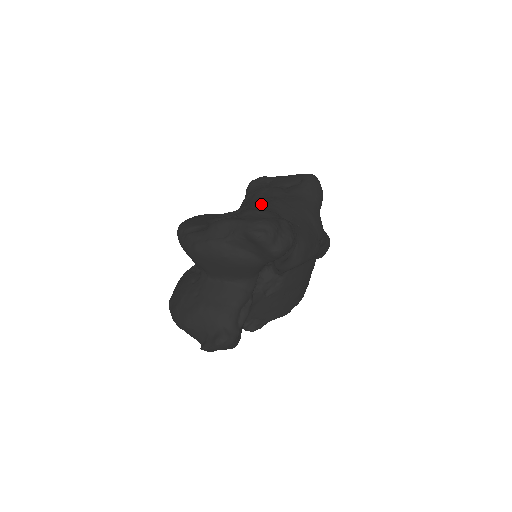
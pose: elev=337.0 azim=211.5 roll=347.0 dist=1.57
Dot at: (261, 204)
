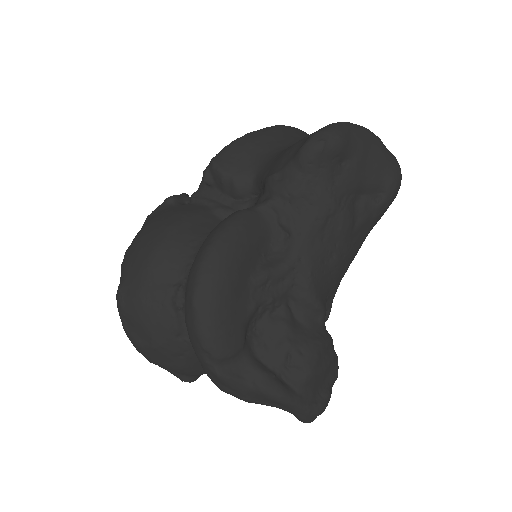
Dot at: (319, 278)
